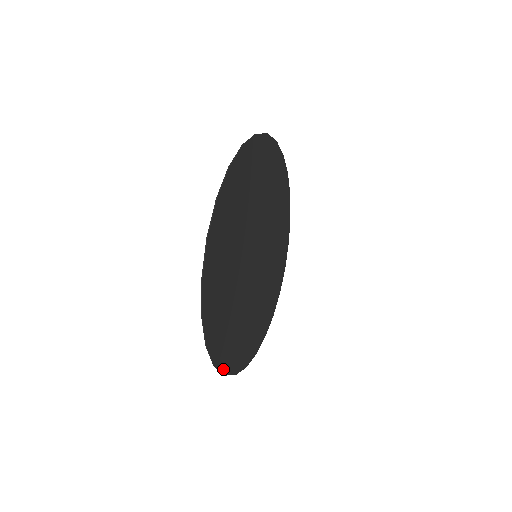
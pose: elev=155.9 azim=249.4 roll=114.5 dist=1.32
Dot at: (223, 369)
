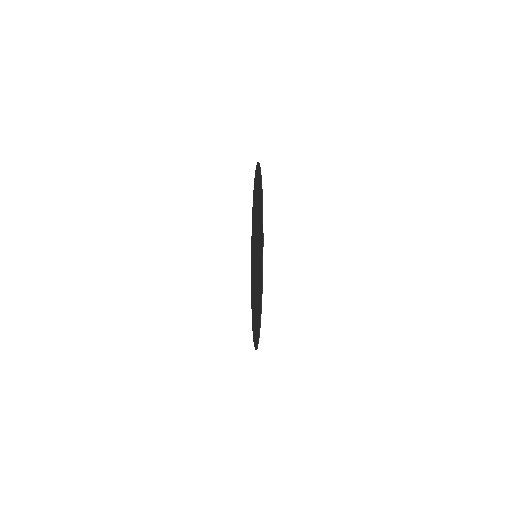
Dot at: occluded
